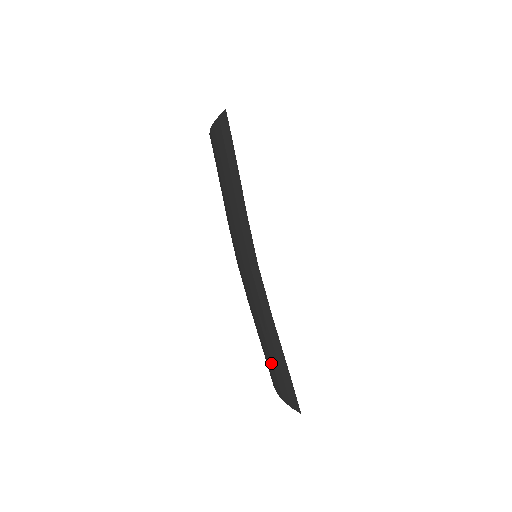
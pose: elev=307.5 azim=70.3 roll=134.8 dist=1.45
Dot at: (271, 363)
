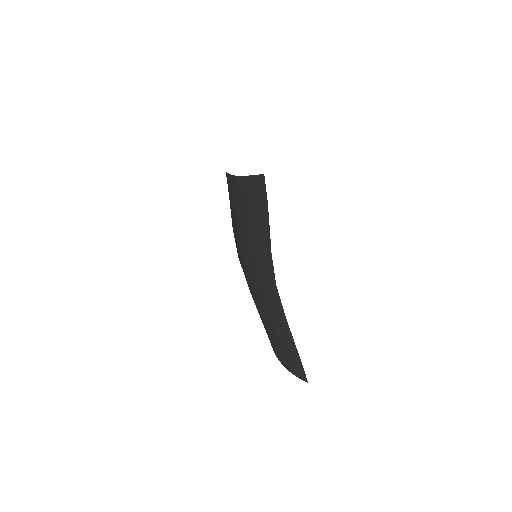
Dot at: (280, 347)
